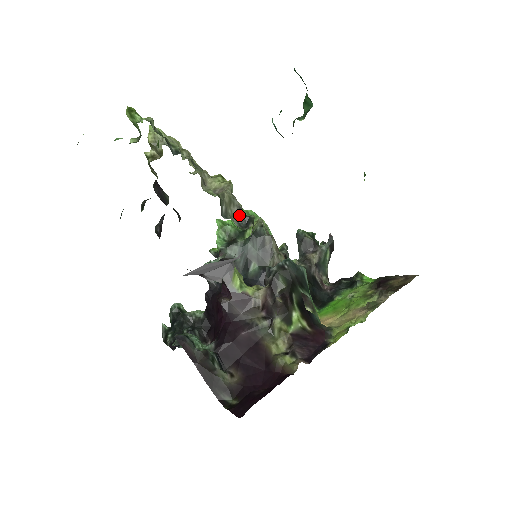
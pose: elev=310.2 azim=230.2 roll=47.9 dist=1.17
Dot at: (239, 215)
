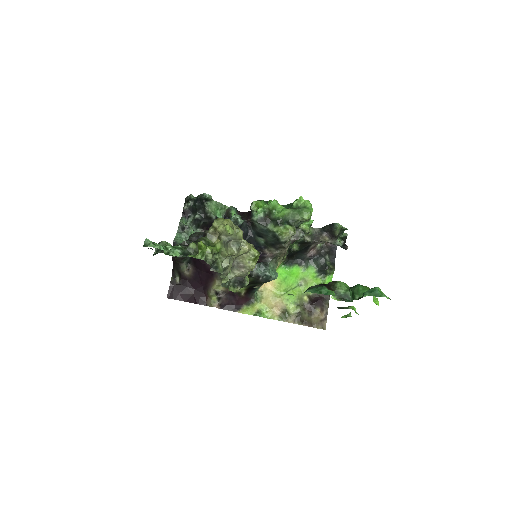
Dot at: (240, 278)
